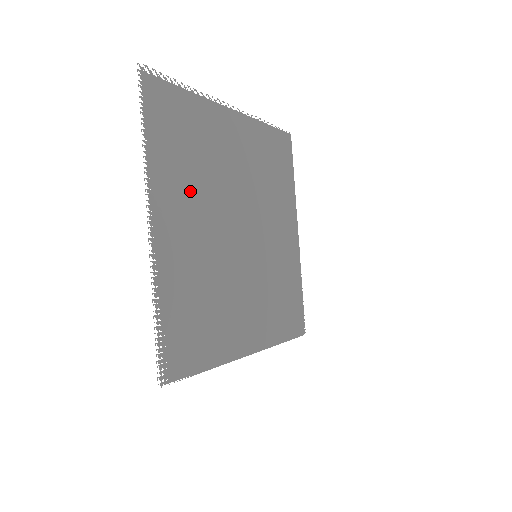
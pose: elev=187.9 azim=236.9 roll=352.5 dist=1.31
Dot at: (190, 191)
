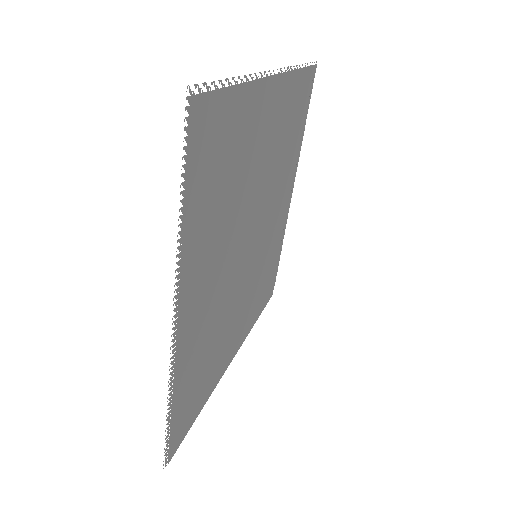
Dot at: (216, 240)
